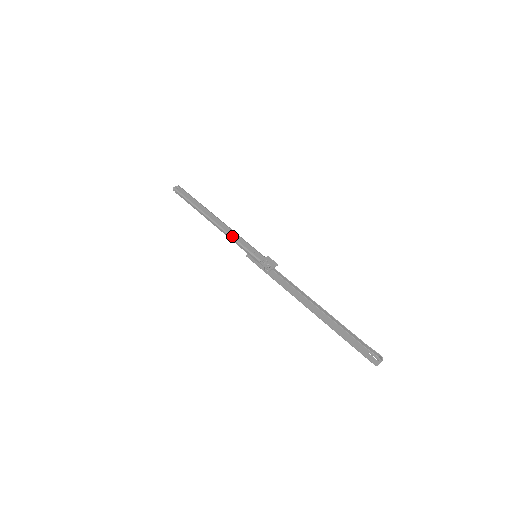
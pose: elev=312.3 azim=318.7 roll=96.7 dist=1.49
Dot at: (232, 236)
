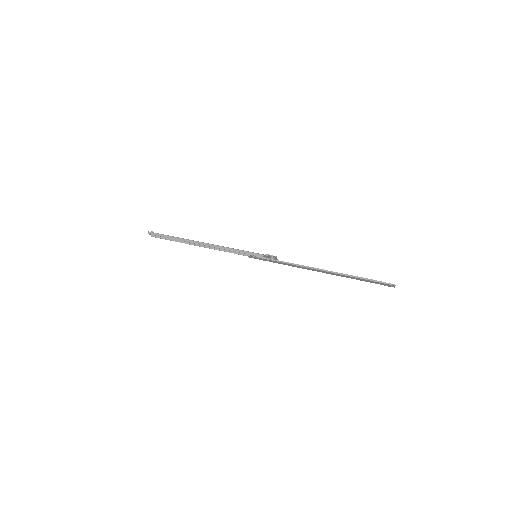
Dot at: (228, 247)
